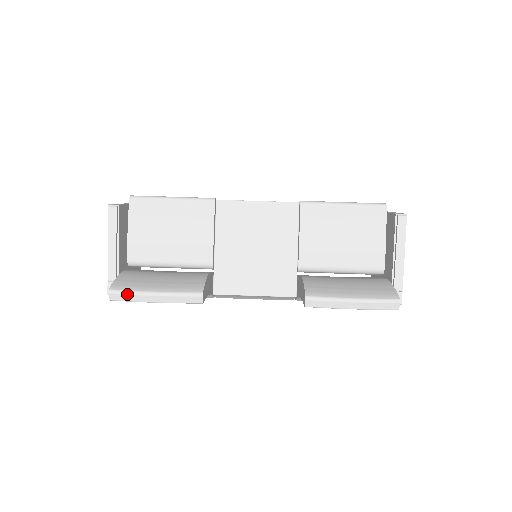
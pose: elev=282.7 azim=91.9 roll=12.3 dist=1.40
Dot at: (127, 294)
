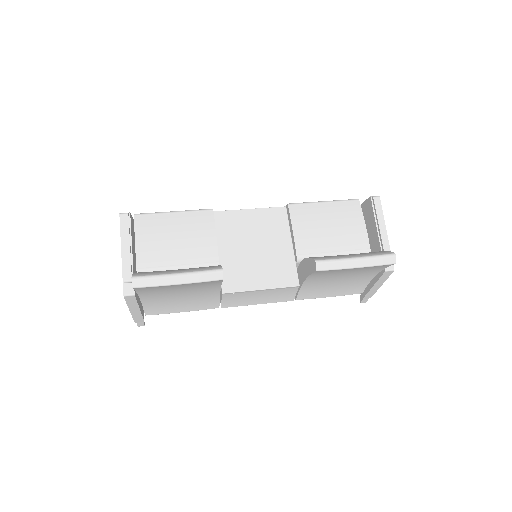
Dot at: (150, 278)
